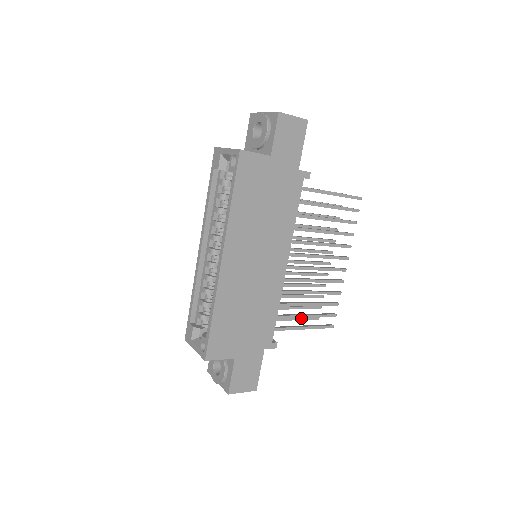
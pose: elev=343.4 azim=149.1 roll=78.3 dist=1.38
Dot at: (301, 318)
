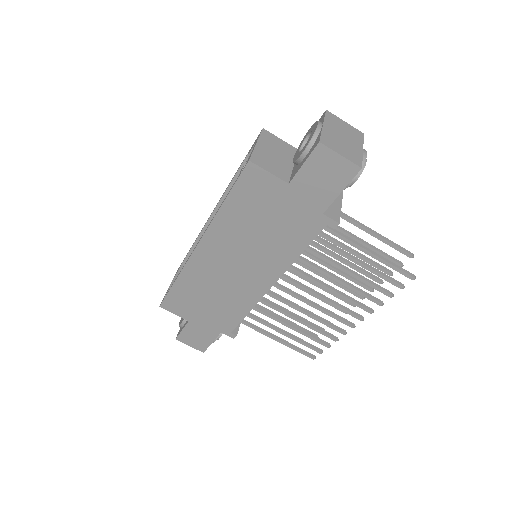
Dot at: occluded
